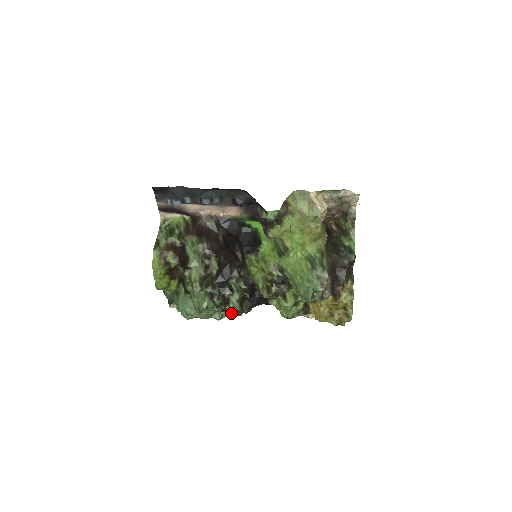
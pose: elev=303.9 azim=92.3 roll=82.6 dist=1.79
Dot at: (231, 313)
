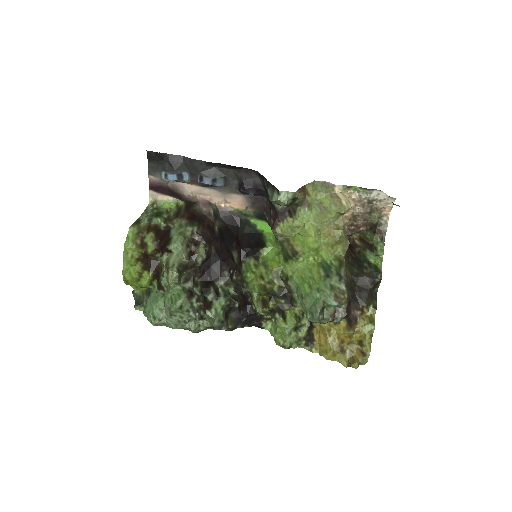
Dot at: (211, 321)
